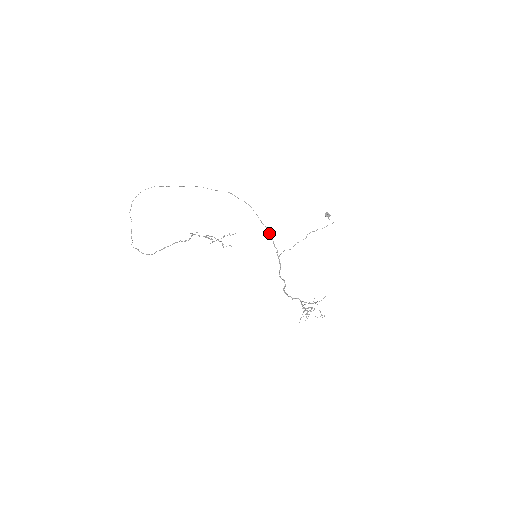
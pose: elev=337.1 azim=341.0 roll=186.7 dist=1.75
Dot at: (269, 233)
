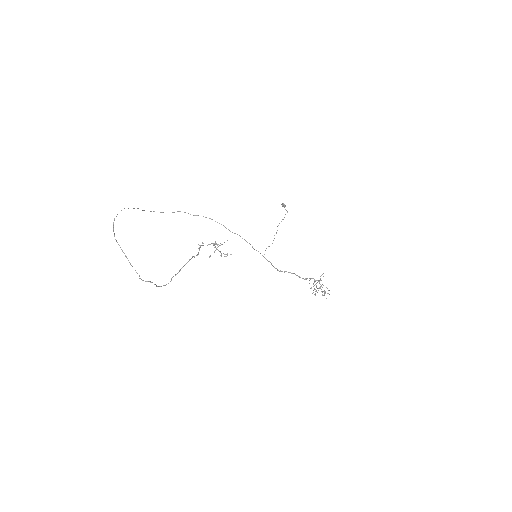
Dot at: occluded
